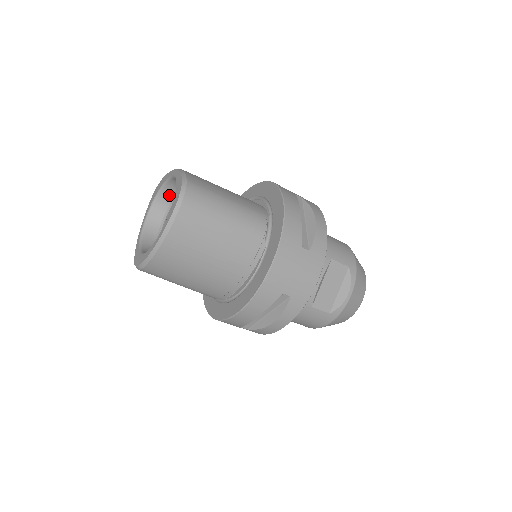
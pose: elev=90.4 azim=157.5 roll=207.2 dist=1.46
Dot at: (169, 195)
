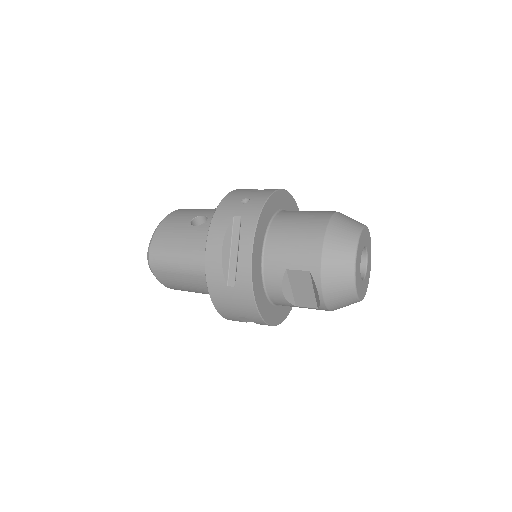
Dot at: occluded
